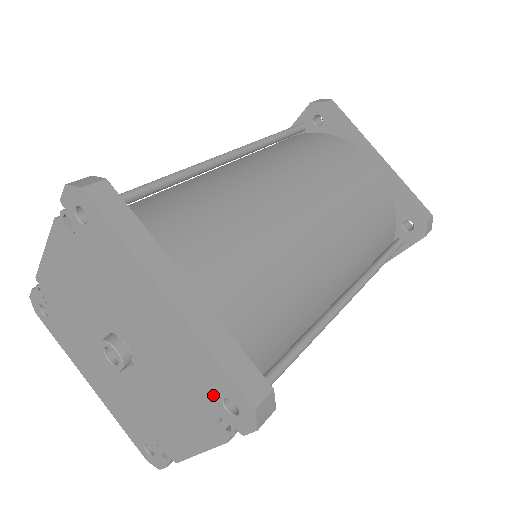
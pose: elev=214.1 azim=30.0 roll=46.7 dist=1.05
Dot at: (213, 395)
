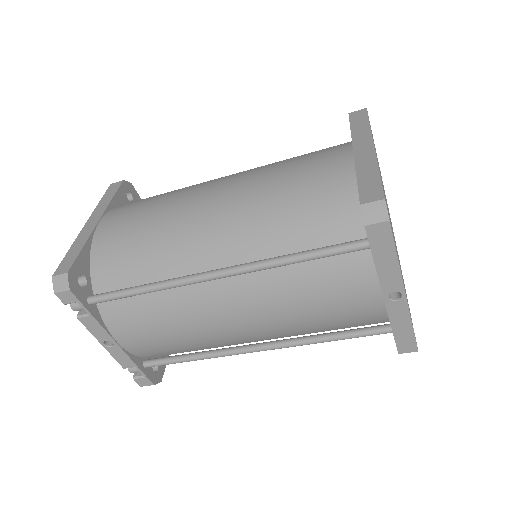
Dot at: occluded
